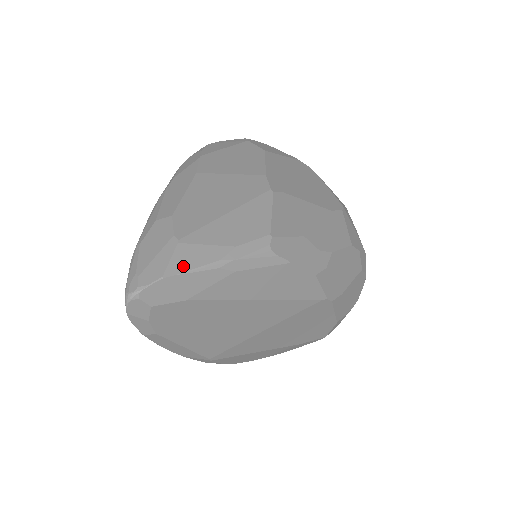
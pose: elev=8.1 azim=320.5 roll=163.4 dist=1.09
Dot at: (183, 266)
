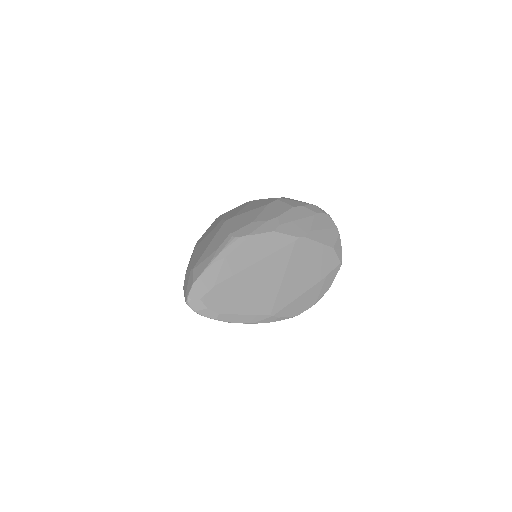
Dot at: (199, 274)
